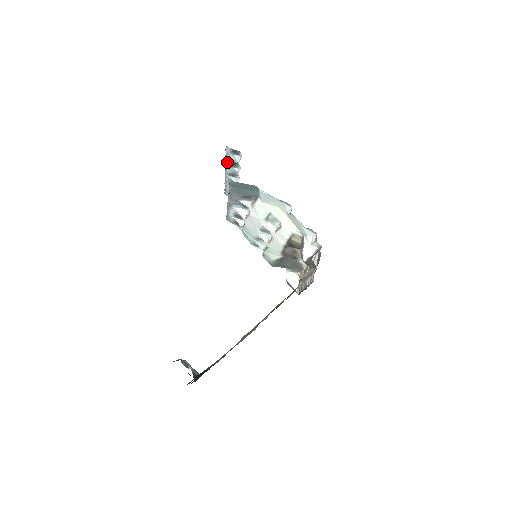
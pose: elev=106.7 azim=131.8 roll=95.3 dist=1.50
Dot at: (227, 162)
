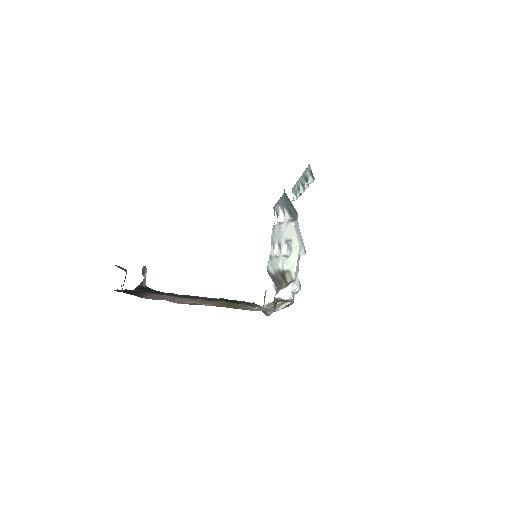
Dot at: (304, 173)
